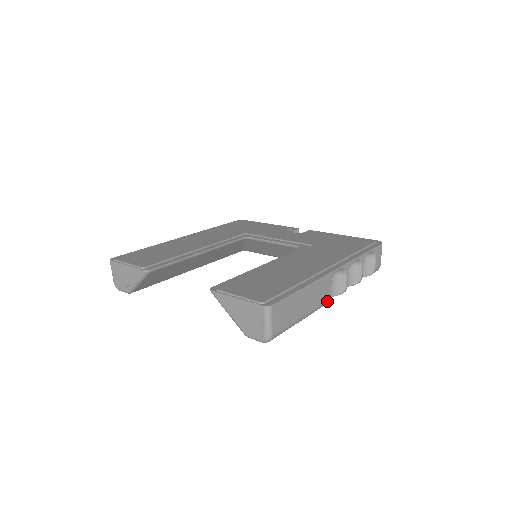
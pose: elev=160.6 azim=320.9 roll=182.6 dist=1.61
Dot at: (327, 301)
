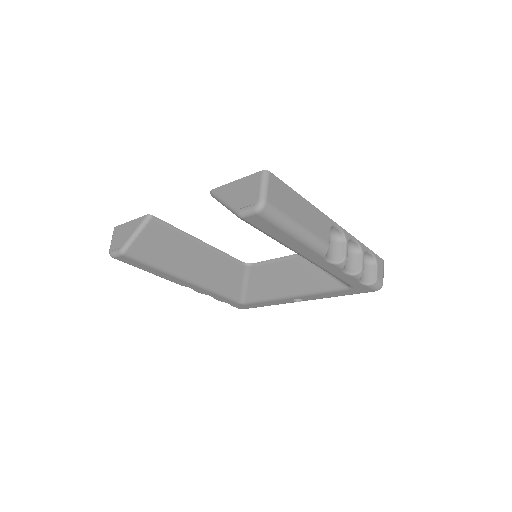
Dot at: (325, 244)
